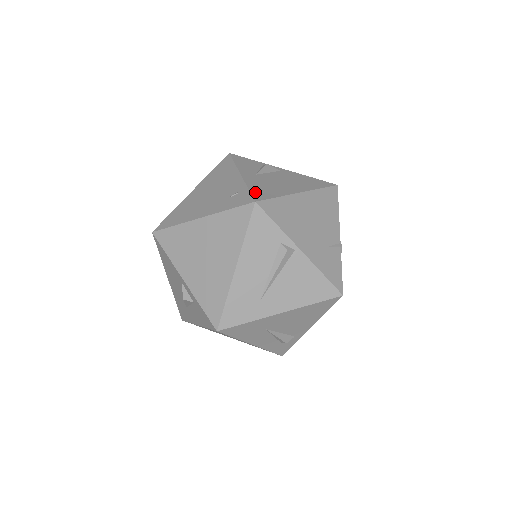
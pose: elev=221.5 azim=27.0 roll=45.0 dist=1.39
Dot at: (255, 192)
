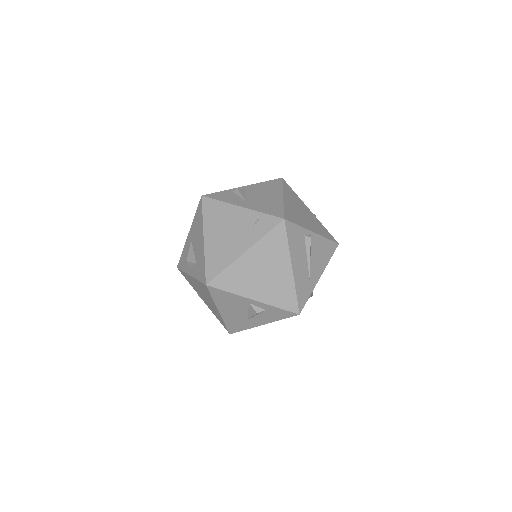
Dot at: (271, 213)
